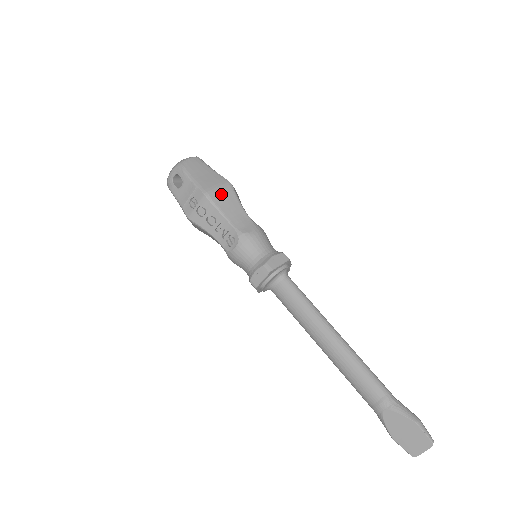
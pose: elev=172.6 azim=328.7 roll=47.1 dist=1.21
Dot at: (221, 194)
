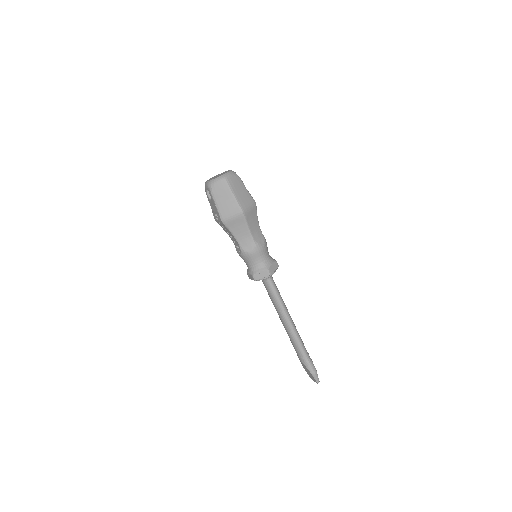
Dot at: (234, 221)
